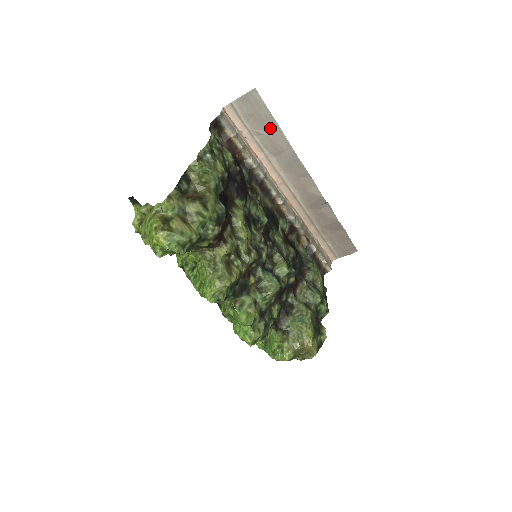
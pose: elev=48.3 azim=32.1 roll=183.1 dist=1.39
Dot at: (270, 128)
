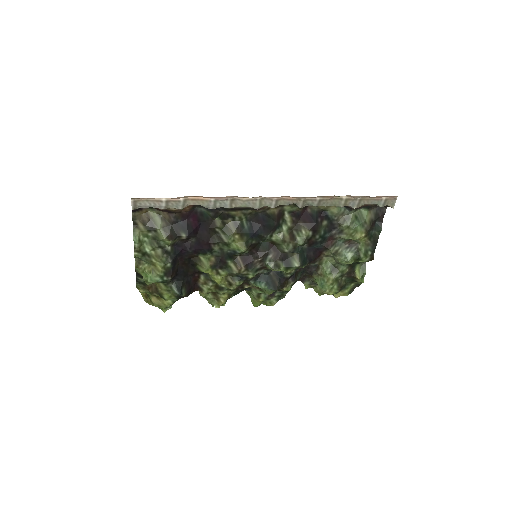
Dot at: occluded
